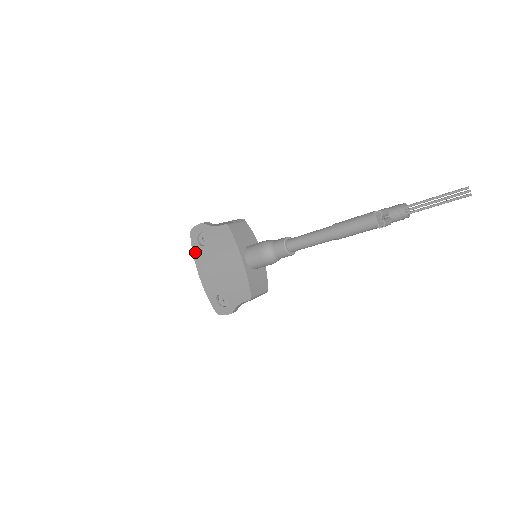
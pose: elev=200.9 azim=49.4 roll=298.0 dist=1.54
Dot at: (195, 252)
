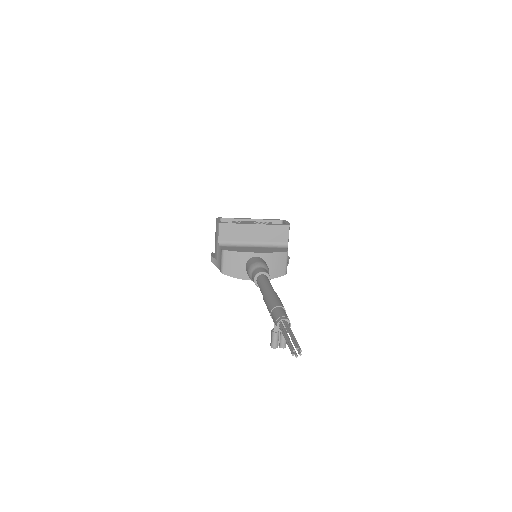
Dot at: occluded
